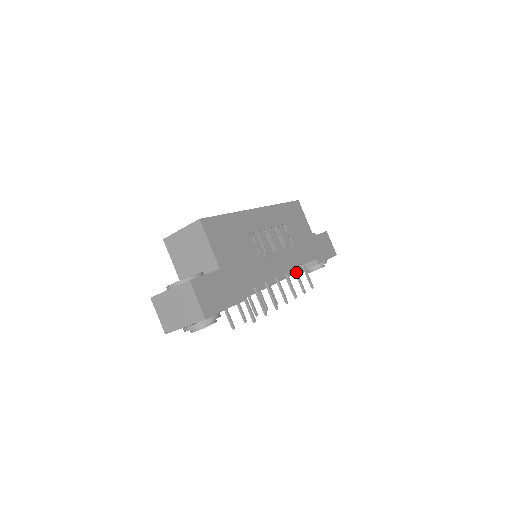
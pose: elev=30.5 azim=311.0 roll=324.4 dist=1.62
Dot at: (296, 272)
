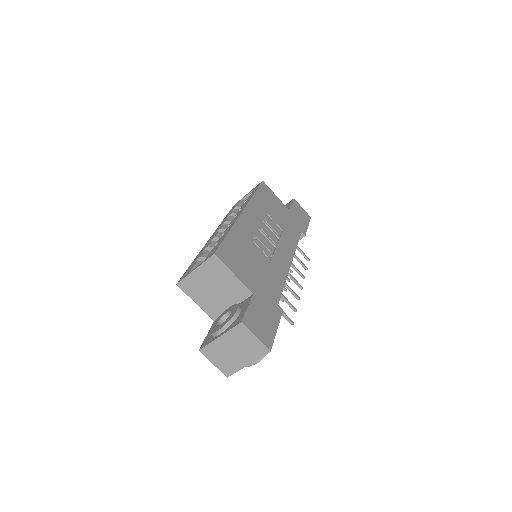
Dot at: occluded
